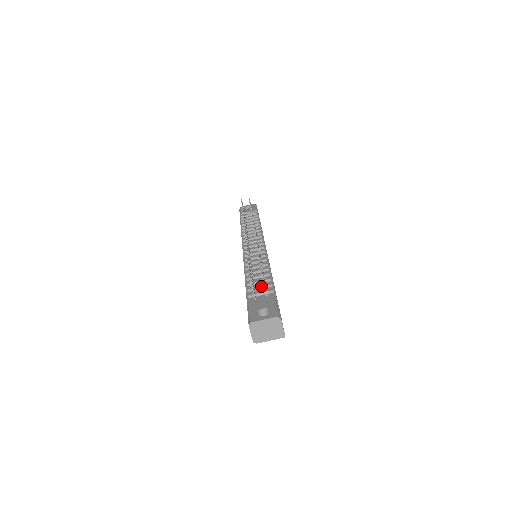
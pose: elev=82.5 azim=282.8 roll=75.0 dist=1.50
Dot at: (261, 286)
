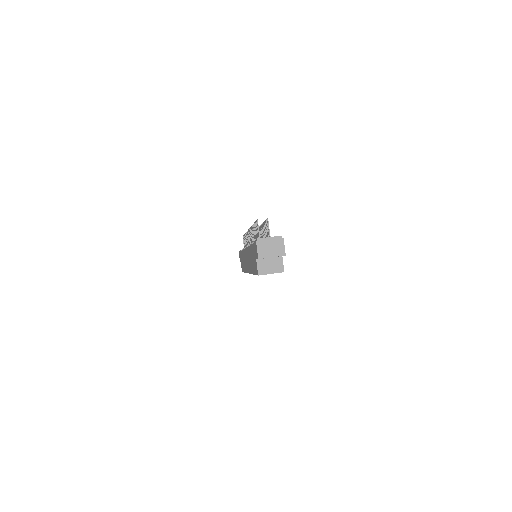
Dot at: occluded
